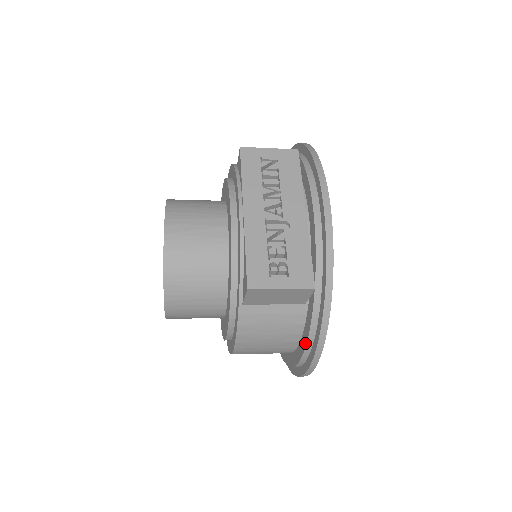
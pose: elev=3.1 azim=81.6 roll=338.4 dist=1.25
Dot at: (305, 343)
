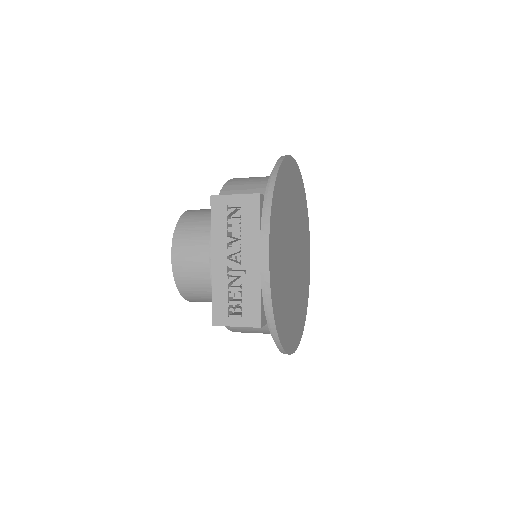
Dot at: occluded
